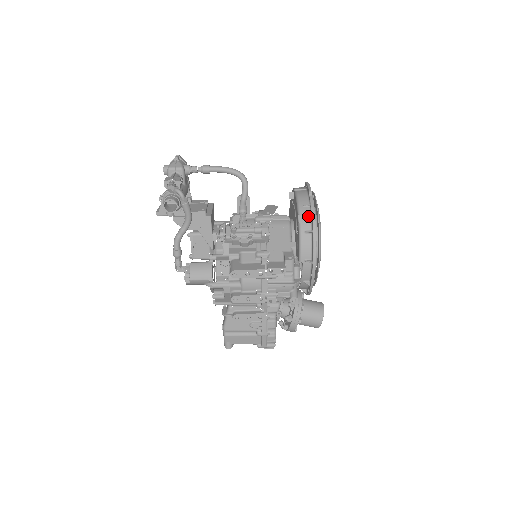
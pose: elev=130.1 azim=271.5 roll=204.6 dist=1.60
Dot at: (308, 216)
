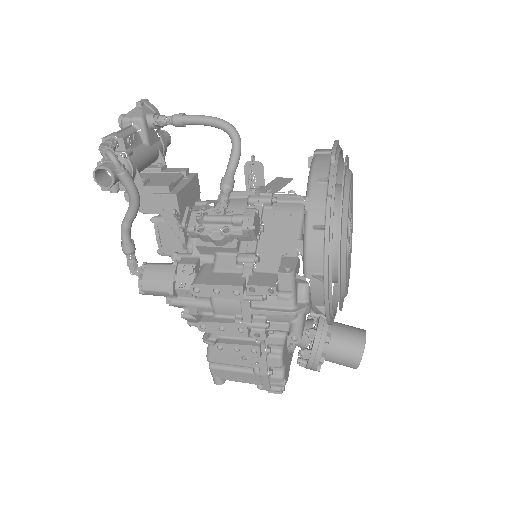
Dot at: (322, 199)
